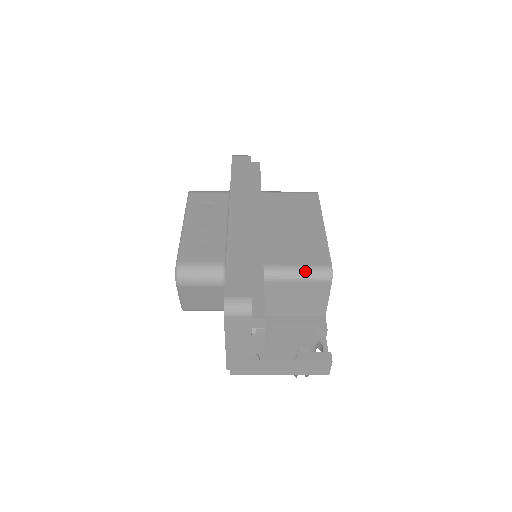
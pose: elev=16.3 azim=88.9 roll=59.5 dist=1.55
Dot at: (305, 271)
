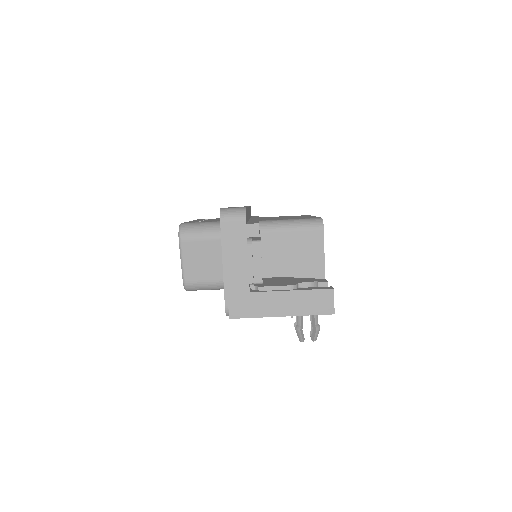
Dot at: (297, 221)
